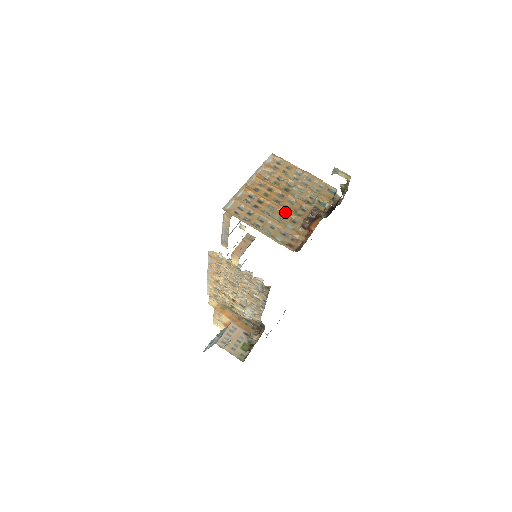
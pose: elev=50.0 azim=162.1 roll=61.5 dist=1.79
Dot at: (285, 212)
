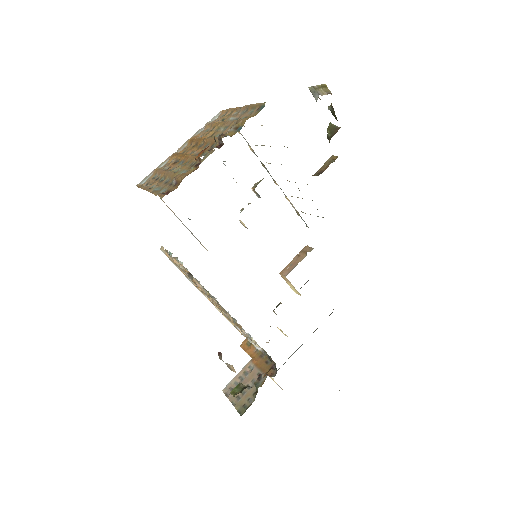
Dot at: (191, 160)
